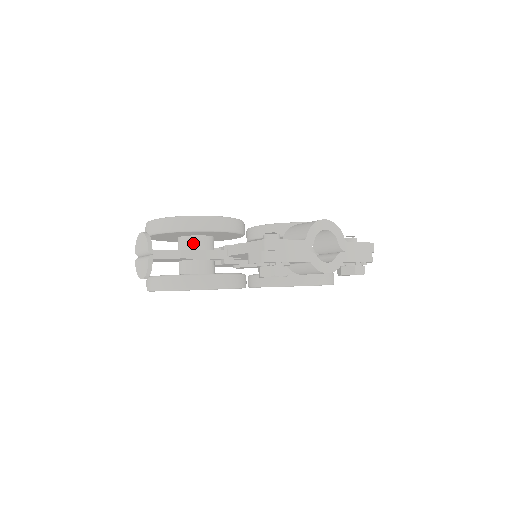
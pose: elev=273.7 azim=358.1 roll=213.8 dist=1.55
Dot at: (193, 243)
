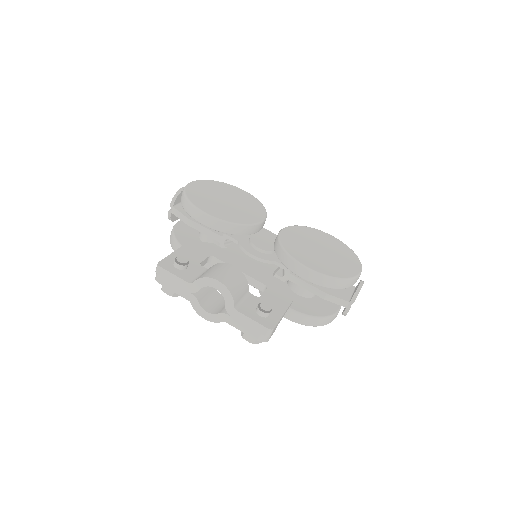
Dot at: occluded
